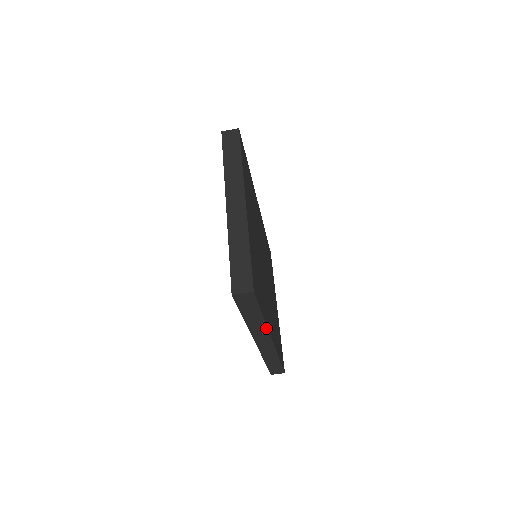
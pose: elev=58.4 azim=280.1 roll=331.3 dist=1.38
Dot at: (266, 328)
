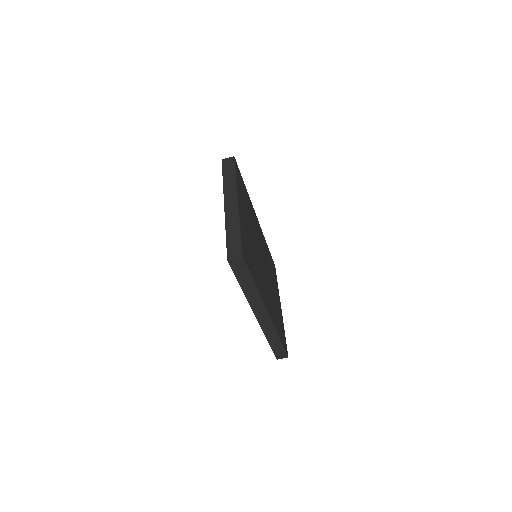
Dot at: (260, 298)
